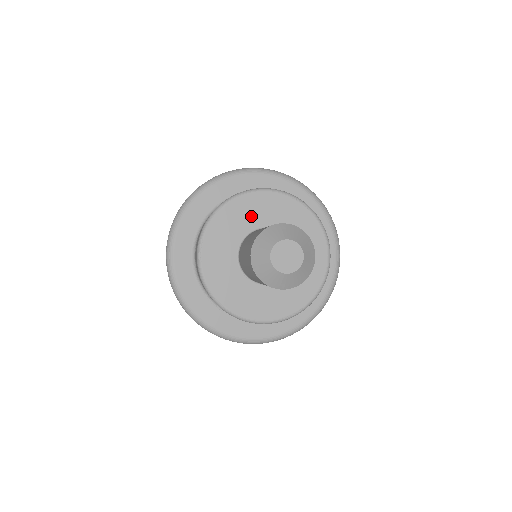
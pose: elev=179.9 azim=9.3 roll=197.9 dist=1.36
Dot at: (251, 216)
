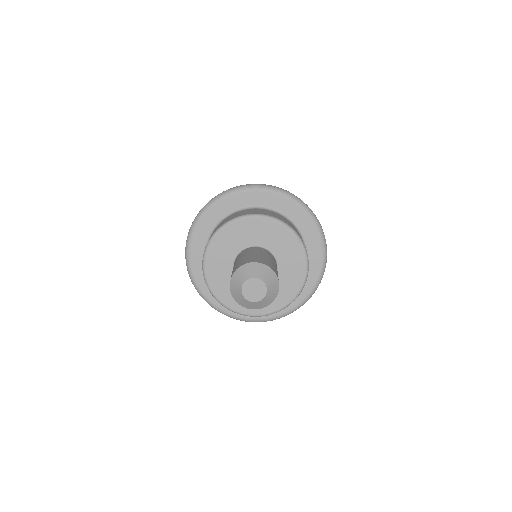
Dot at: (261, 235)
